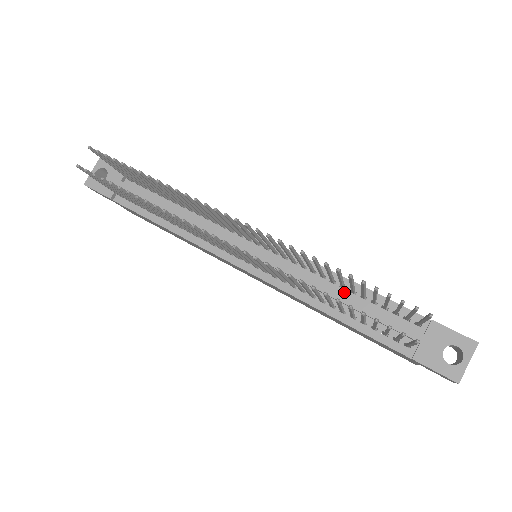
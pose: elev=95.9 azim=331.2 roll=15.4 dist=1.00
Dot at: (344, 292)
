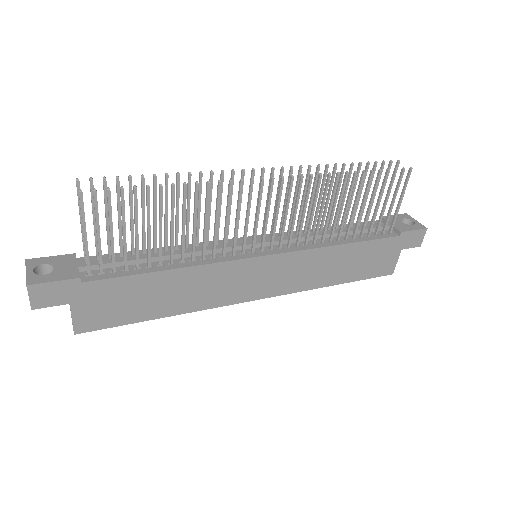
Dot at: occluded
